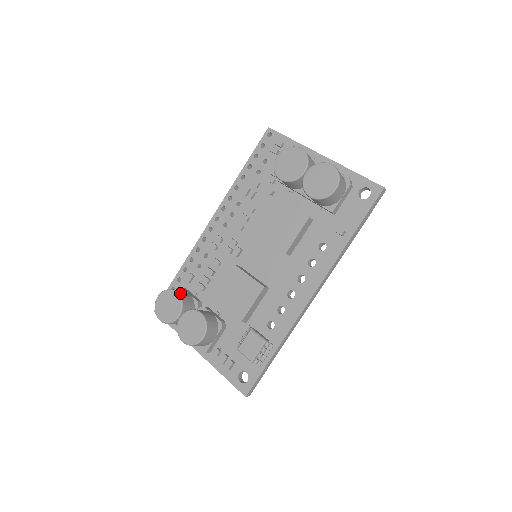
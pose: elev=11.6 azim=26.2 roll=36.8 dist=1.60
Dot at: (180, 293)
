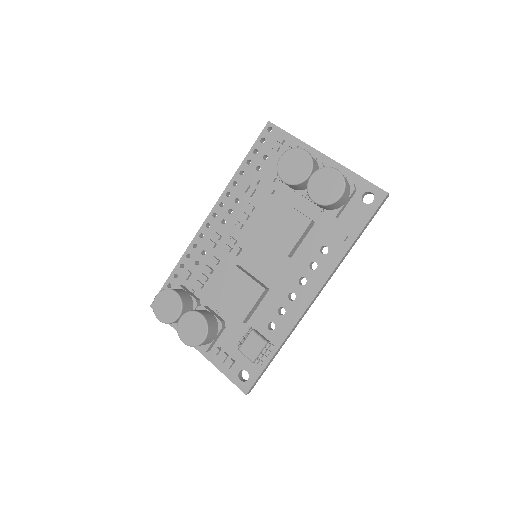
Dot at: (179, 293)
